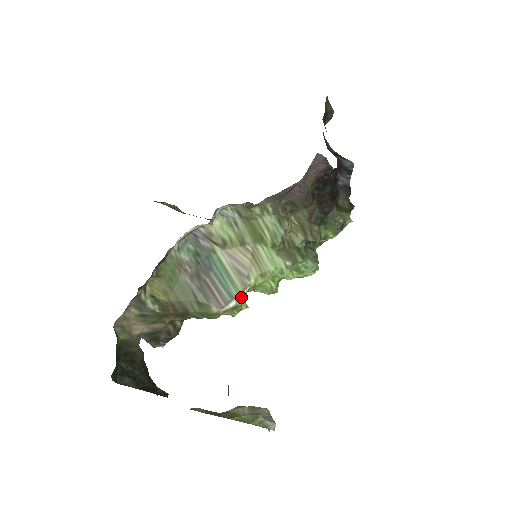
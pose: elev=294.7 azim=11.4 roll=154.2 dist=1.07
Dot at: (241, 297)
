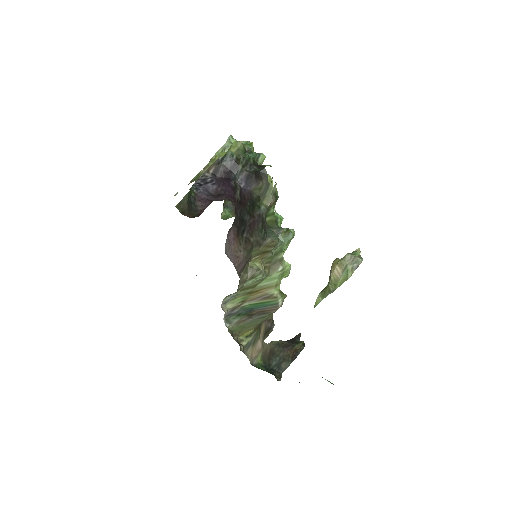
Dot at: (280, 298)
